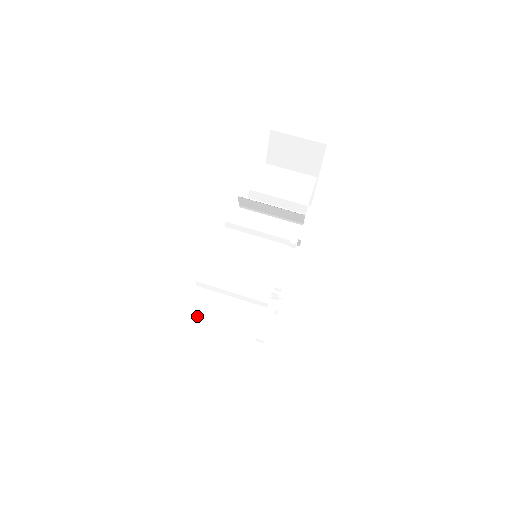
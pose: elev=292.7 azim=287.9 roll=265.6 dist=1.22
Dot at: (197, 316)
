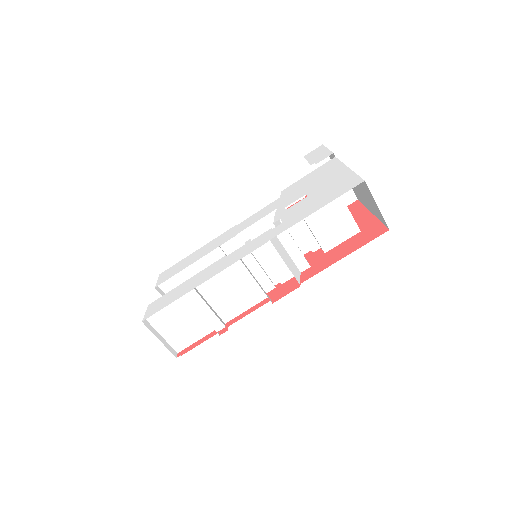
Dot at: (170, 312)
